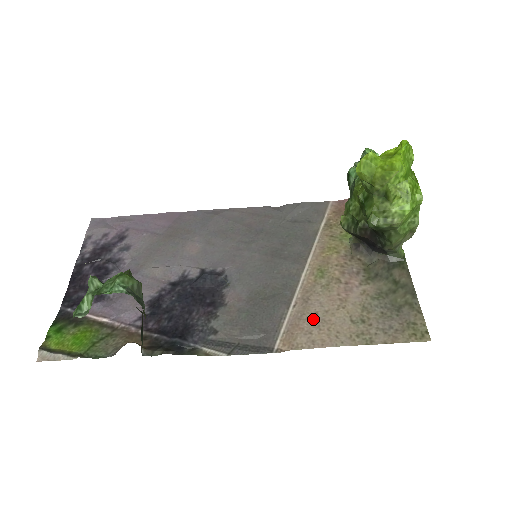
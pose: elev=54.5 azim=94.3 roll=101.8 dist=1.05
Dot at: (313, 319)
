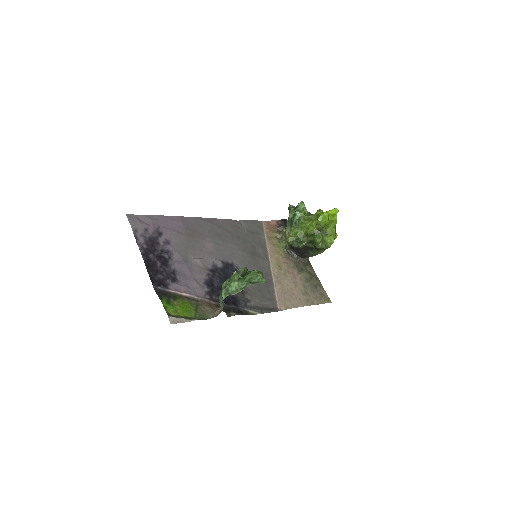
Dot at: (288, 293)
